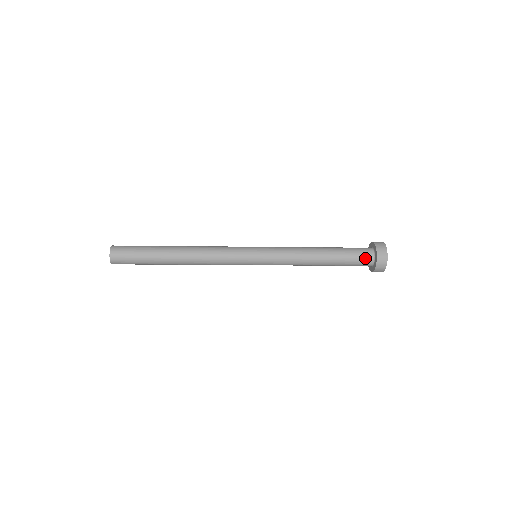
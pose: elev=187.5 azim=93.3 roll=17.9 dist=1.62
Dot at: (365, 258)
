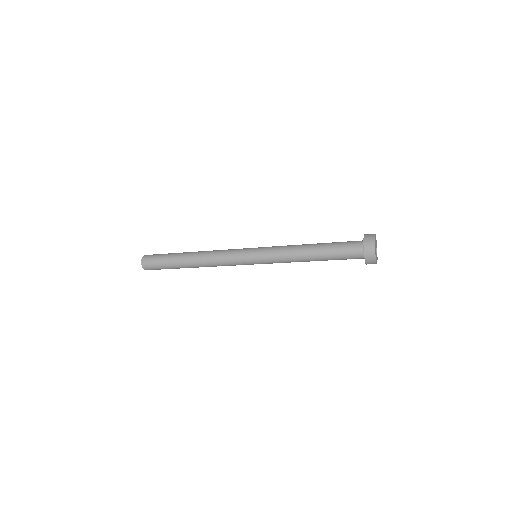
Dot at: (354, 244)
